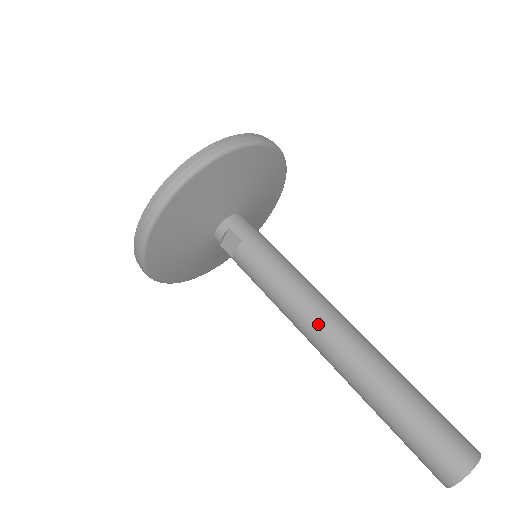
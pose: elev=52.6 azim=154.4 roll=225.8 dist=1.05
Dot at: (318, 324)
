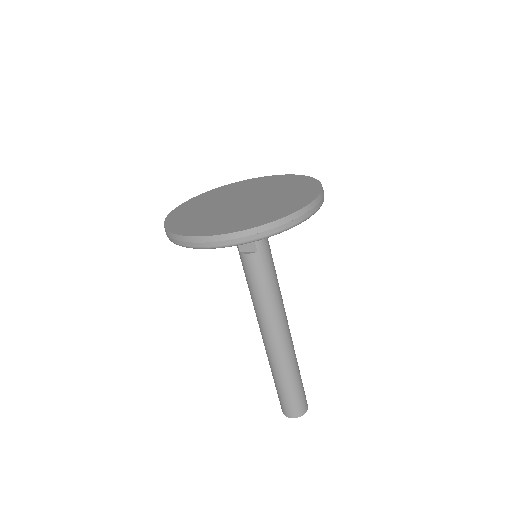
Dot at: (274, 327)
